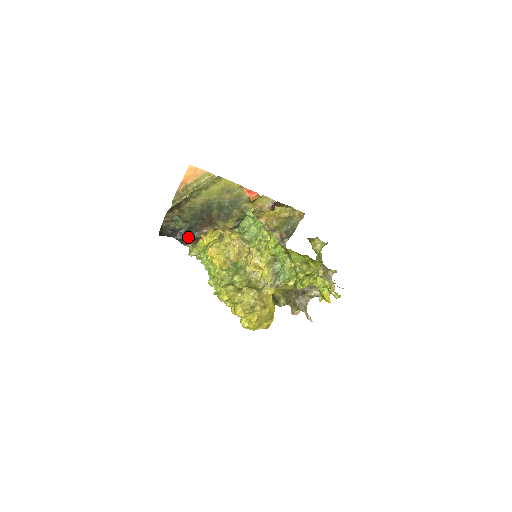
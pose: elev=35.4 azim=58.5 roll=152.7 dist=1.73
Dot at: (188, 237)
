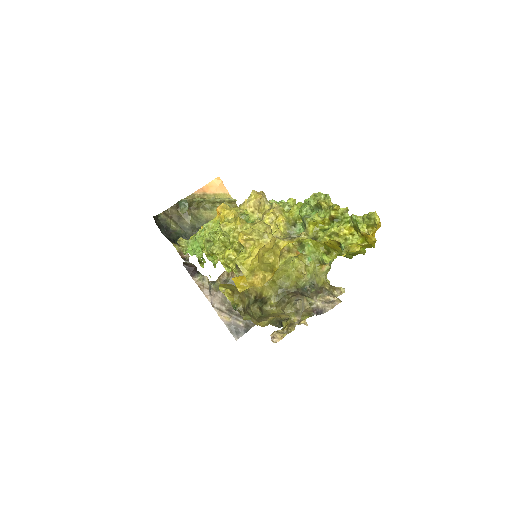
Dot at: occluded
